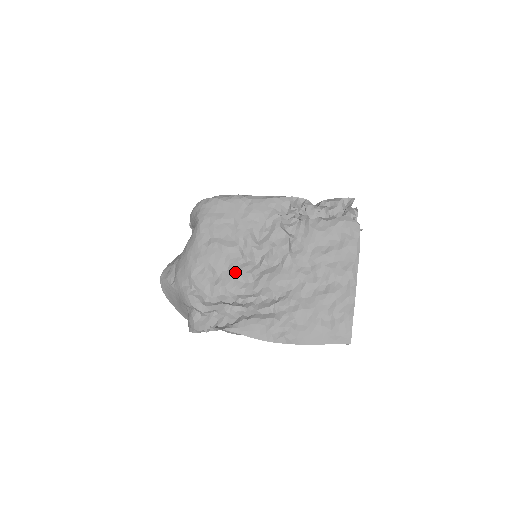
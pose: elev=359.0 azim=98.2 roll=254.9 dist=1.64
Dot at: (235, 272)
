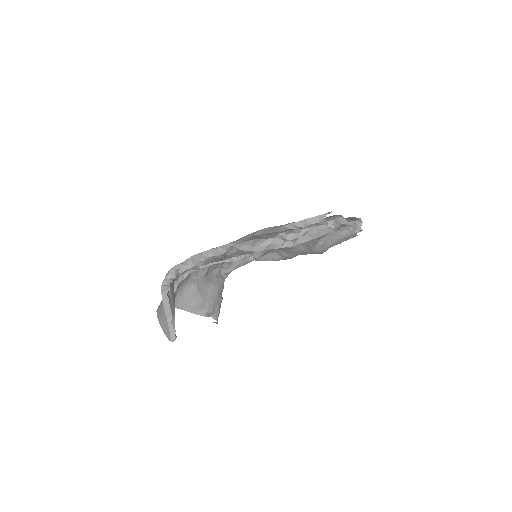
Dot at: occluded
